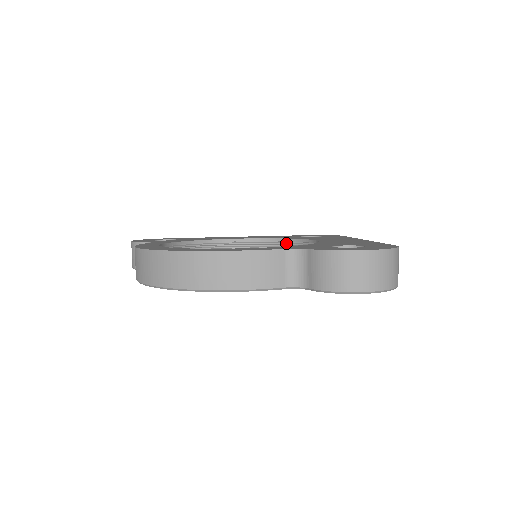
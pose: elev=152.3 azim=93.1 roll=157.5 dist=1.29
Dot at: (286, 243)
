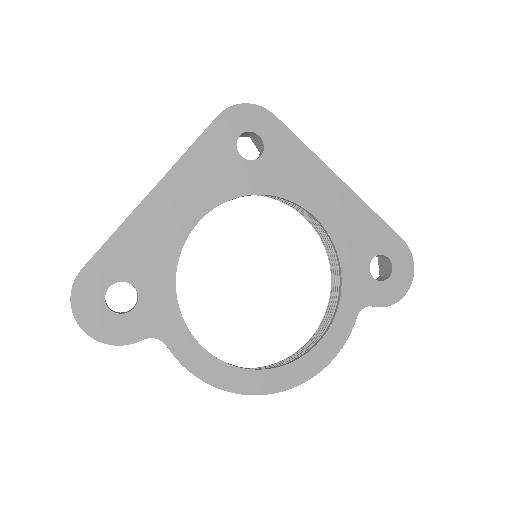
Dot at: (246, 191)
